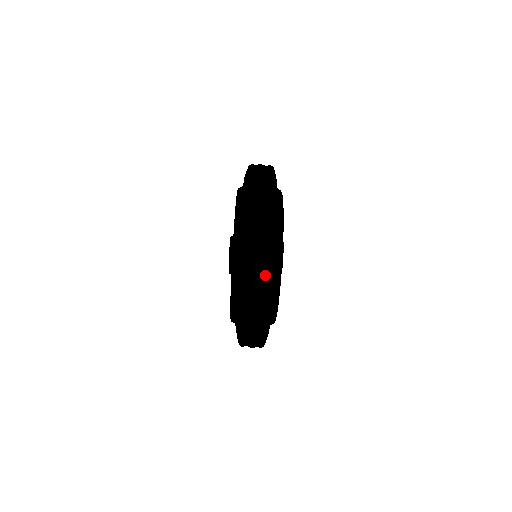
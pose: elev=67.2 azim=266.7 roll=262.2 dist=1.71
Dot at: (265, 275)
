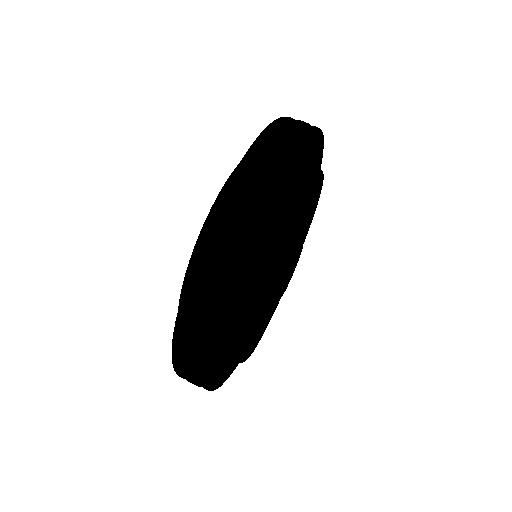
Dot at: (269, 184)
